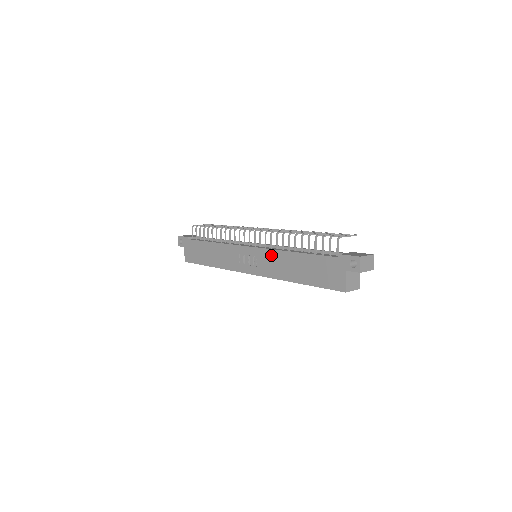
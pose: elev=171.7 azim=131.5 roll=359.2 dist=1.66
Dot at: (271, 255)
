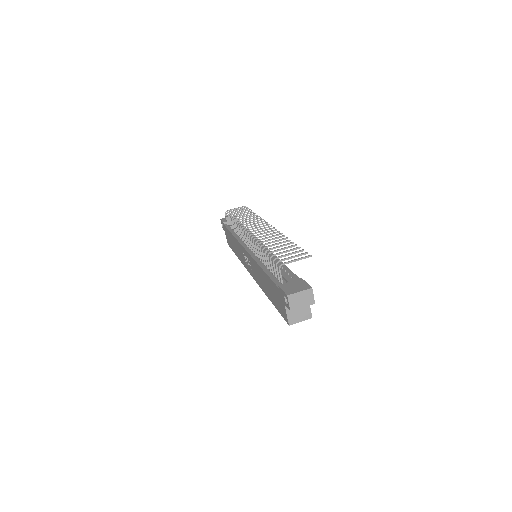
Dot at: (254, 264)
